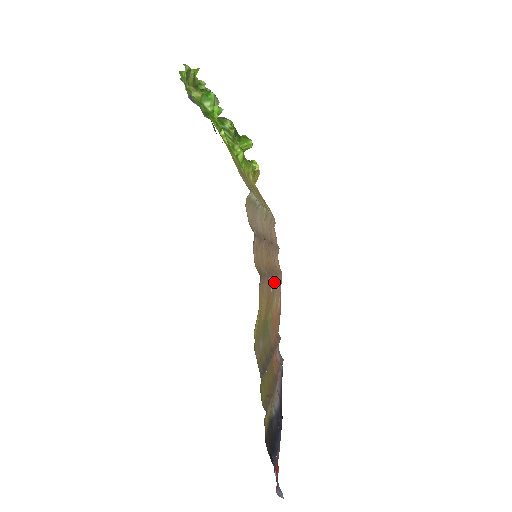
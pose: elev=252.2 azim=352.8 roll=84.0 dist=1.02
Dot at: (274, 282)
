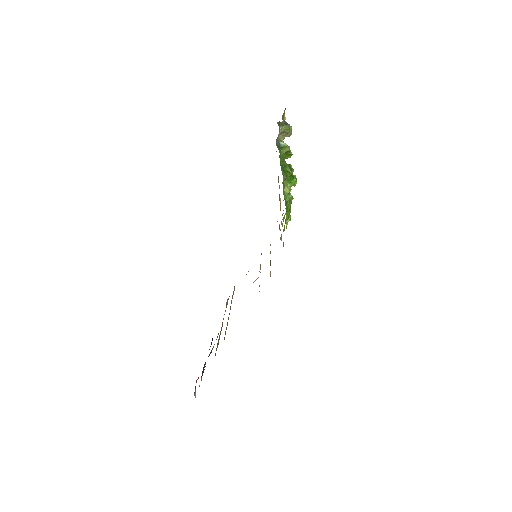
Dot at: occluded
